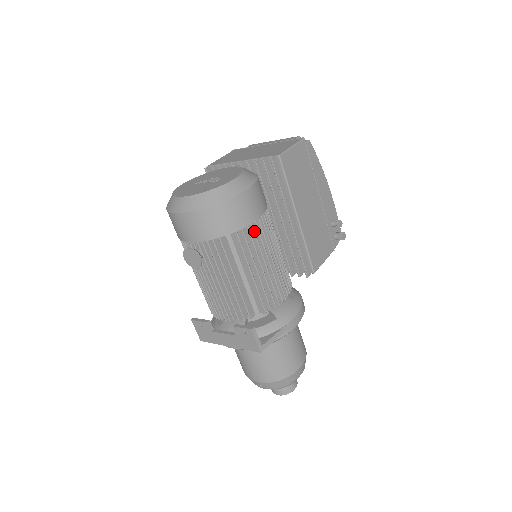
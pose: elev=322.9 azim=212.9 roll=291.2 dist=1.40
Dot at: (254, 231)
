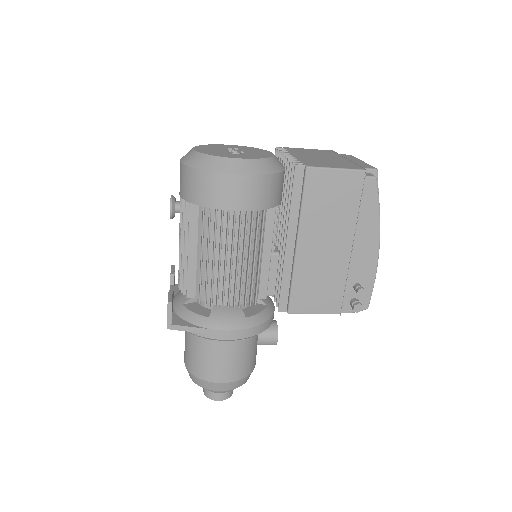
Dot at: (222, 219)
